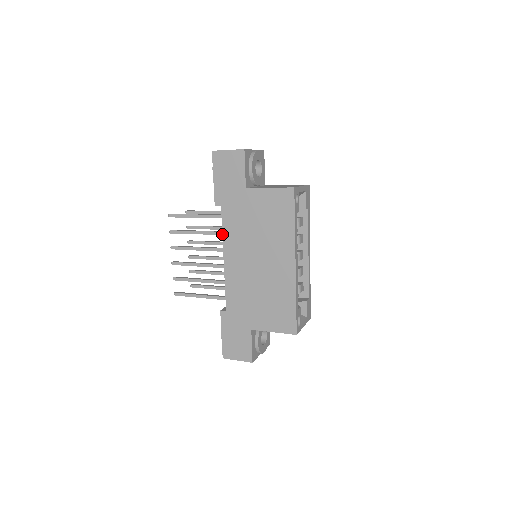
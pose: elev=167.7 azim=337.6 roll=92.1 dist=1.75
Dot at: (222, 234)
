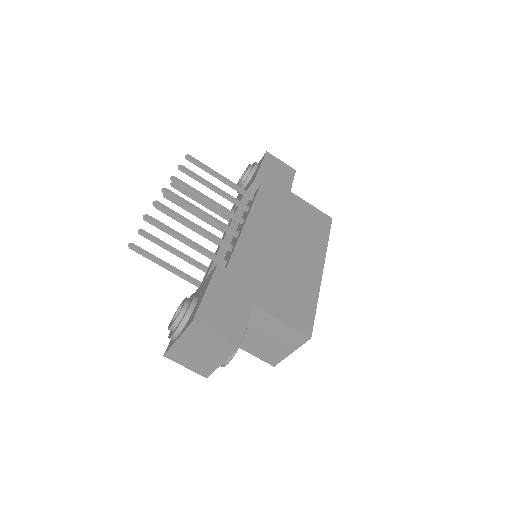
Dot at: (253, 203)
